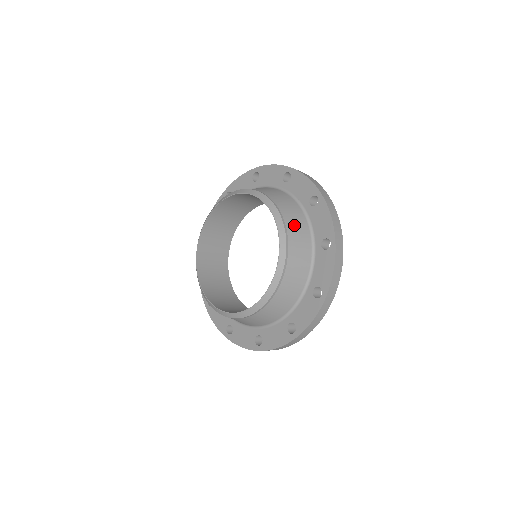
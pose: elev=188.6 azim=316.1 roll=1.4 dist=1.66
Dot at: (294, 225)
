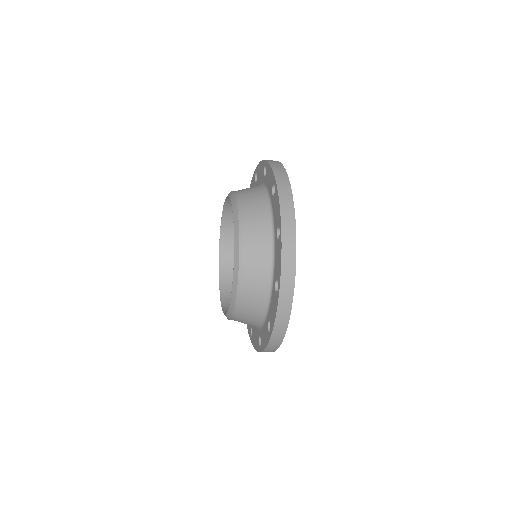
Dot at: (248, 195)
